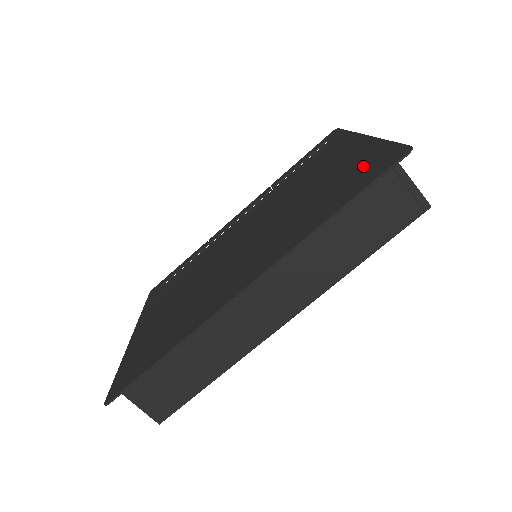
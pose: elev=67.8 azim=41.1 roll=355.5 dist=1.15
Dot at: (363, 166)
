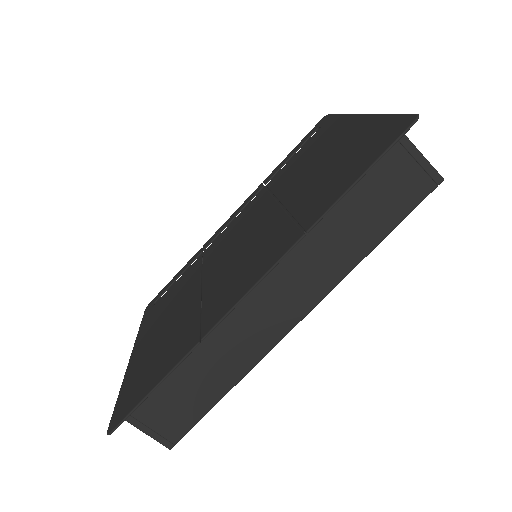
Dot at: (364, 144)
